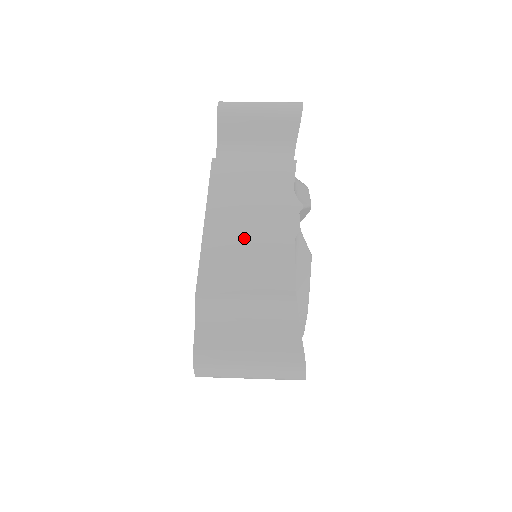
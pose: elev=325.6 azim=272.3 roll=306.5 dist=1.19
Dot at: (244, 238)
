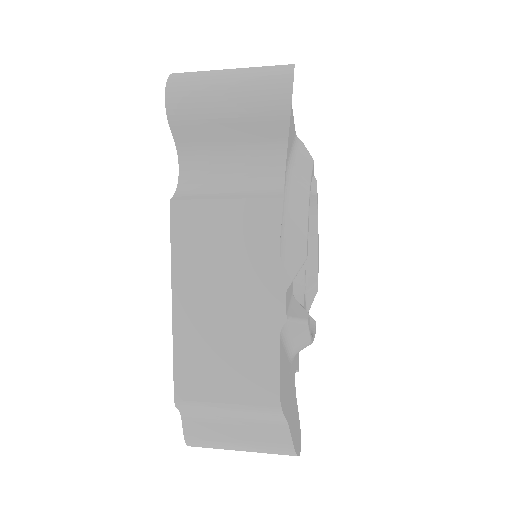
Dot at: occluded
